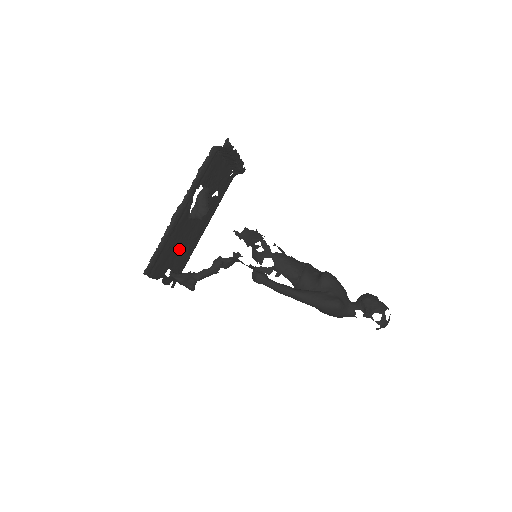
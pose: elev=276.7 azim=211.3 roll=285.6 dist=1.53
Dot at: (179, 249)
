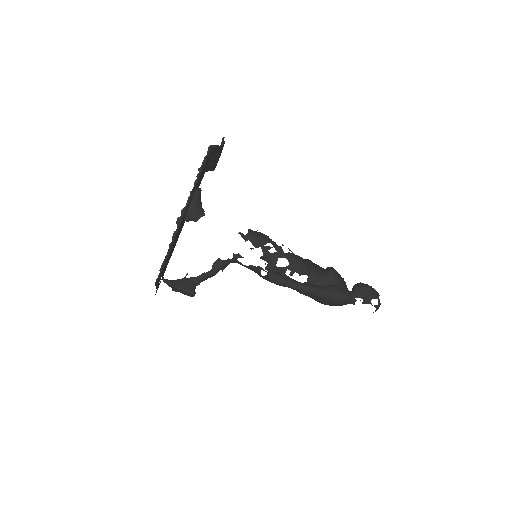
Dot at: (170, 254)
